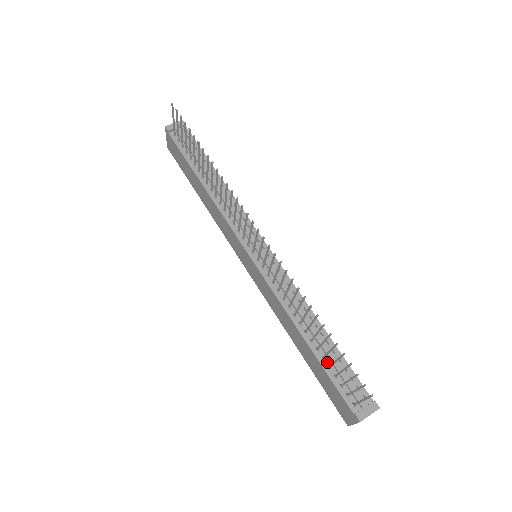
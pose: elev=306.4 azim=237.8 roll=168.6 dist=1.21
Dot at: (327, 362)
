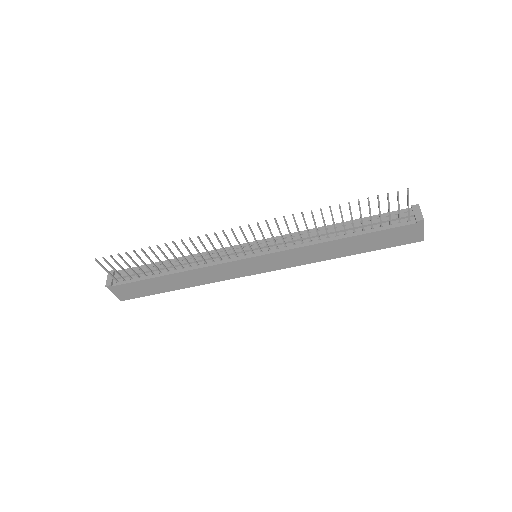
Dot at: (368, 229)
